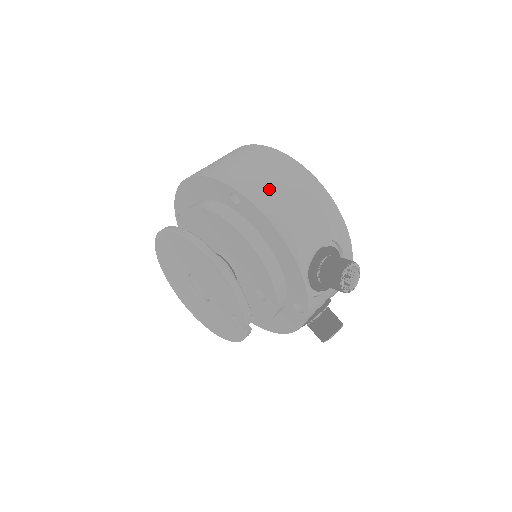
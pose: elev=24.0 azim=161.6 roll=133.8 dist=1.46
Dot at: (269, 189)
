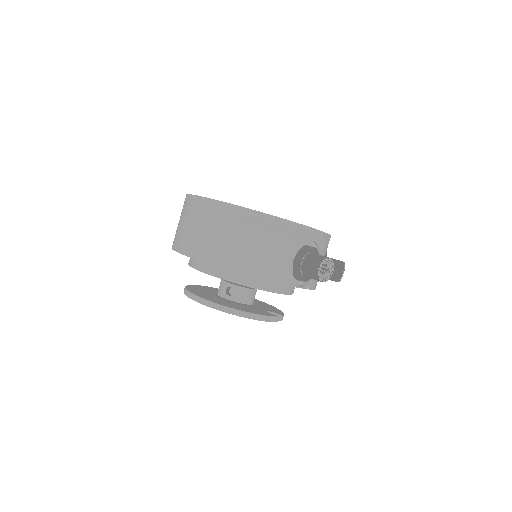
Dot at: (232, 249)
